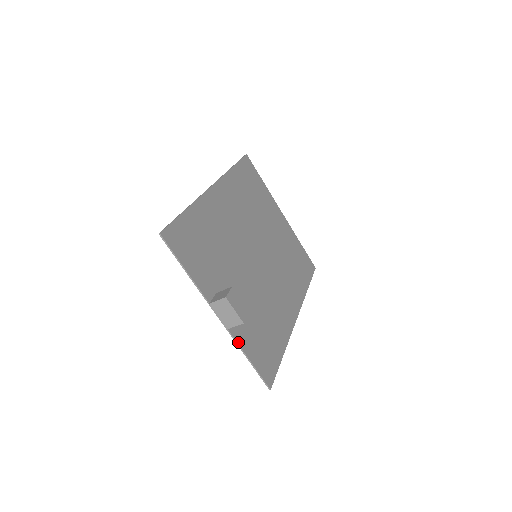
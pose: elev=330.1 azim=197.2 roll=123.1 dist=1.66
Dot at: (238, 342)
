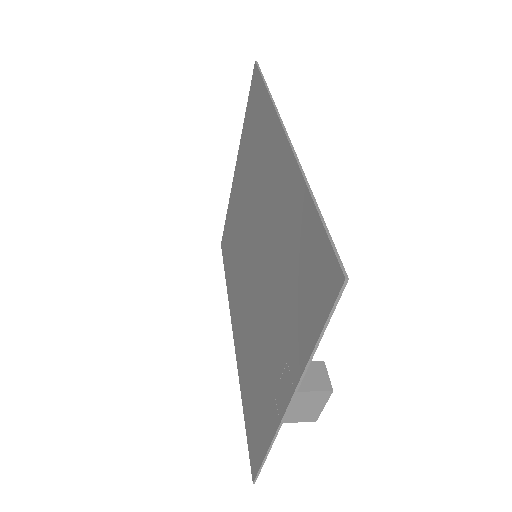
Dot at: (275, 436)
